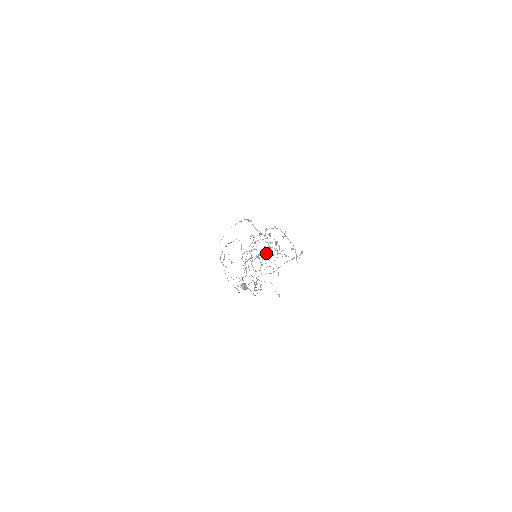
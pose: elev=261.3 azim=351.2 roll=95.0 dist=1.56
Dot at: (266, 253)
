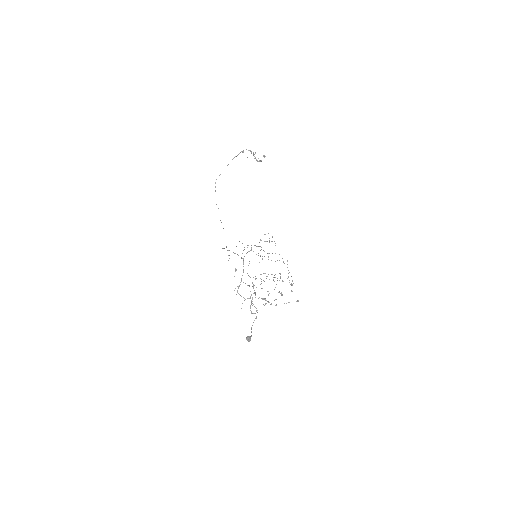
Dot at: occluded
